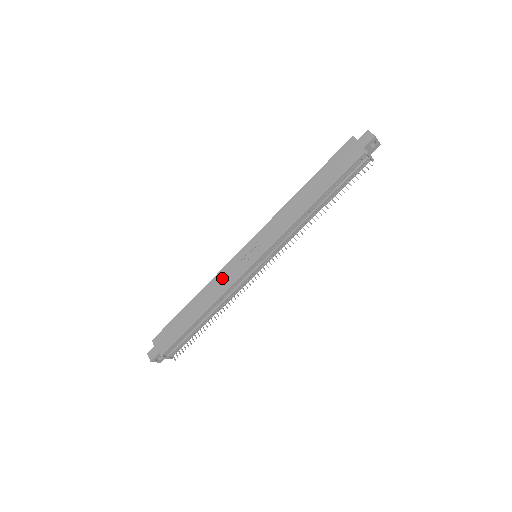
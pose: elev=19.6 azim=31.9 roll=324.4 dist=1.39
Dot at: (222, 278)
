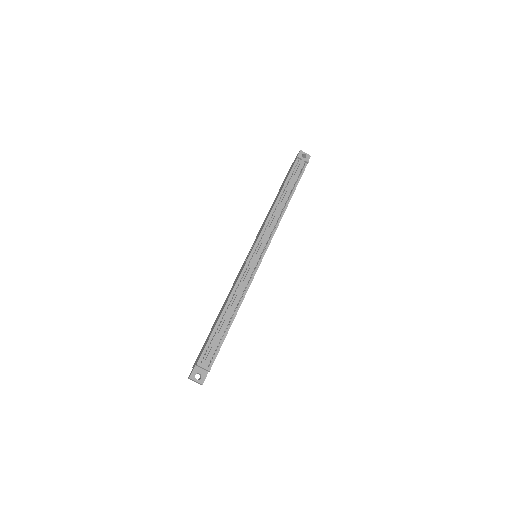
Dot at: occluded
